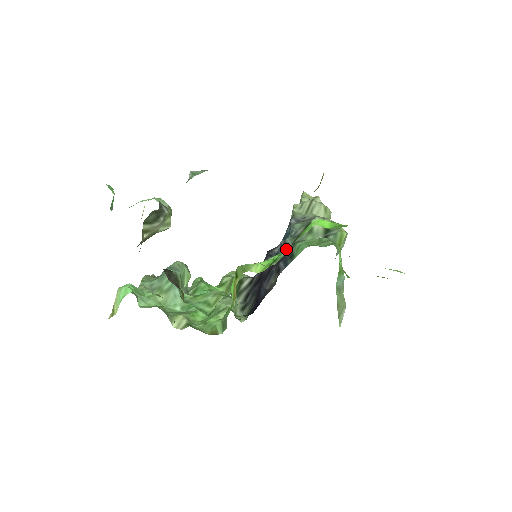
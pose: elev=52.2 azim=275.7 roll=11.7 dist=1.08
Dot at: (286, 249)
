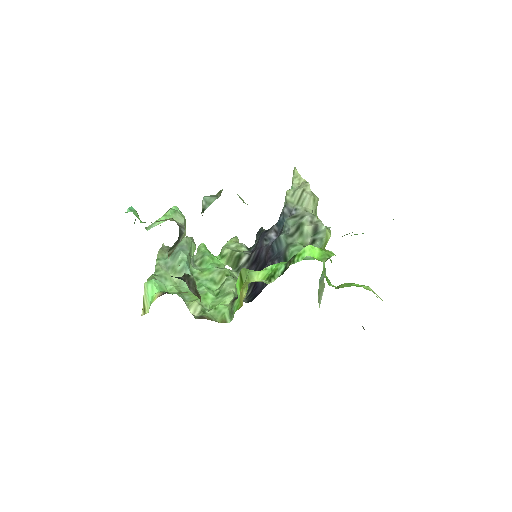
Dot at: (282, 265)
